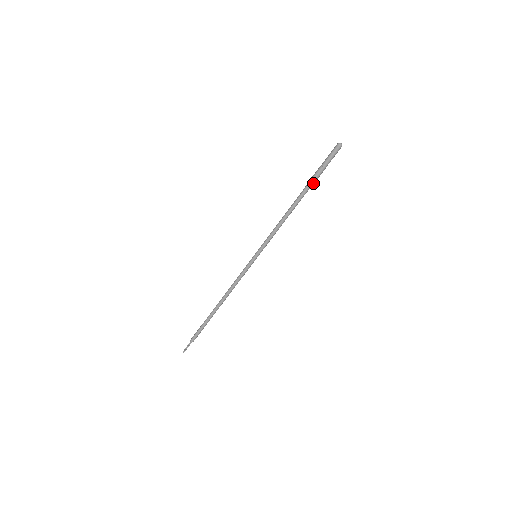
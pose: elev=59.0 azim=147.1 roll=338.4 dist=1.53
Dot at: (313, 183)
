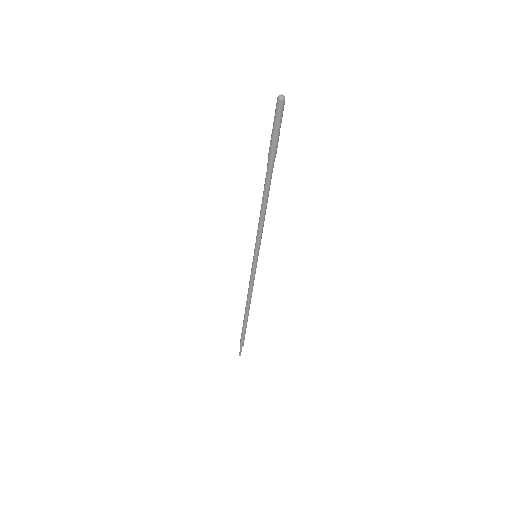
Dot at: (274, 158)
